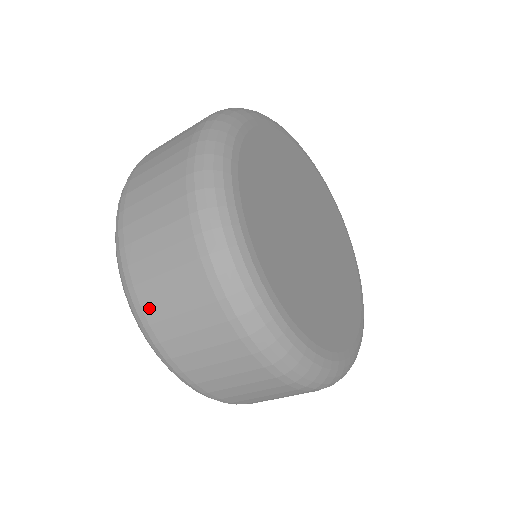
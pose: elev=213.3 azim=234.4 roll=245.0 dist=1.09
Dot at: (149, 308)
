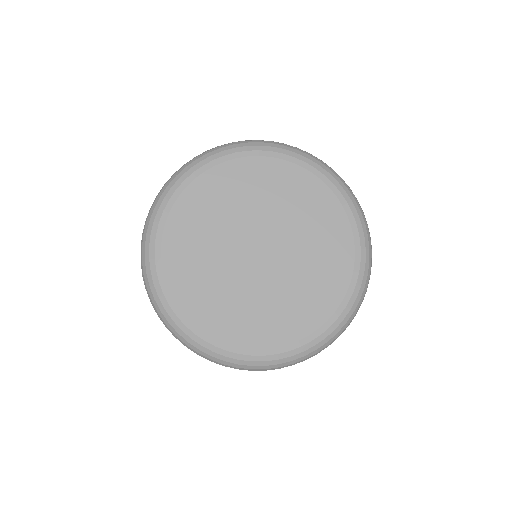
Dot at: occluded
